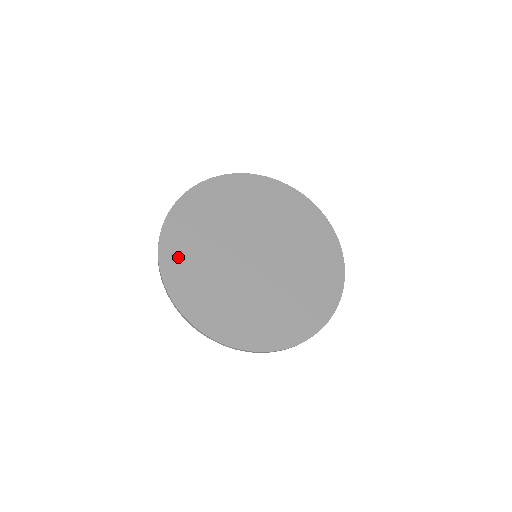
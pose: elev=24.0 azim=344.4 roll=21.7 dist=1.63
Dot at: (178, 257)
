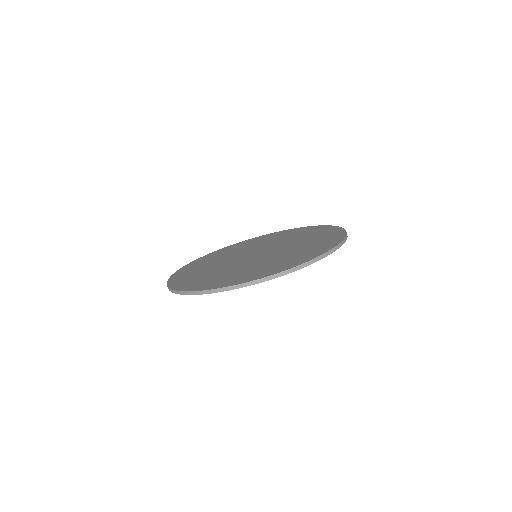
Dot at: (213, 255)
